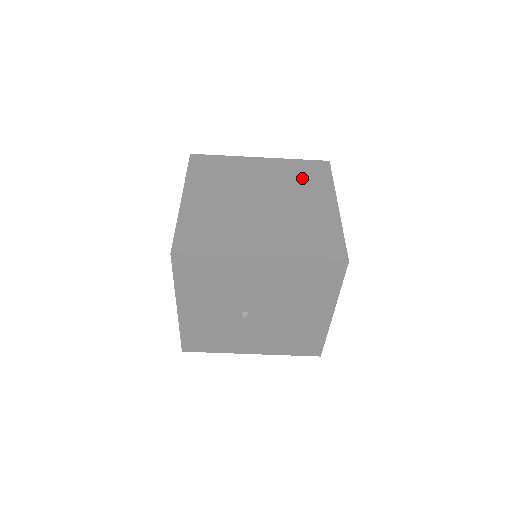
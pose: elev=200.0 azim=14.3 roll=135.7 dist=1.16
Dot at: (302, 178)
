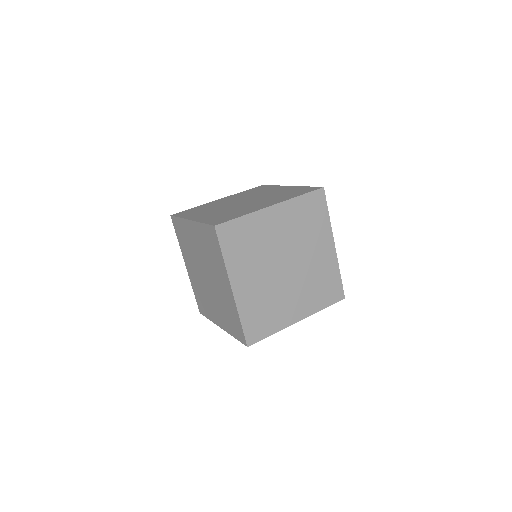
Dot at: (308, 222)
